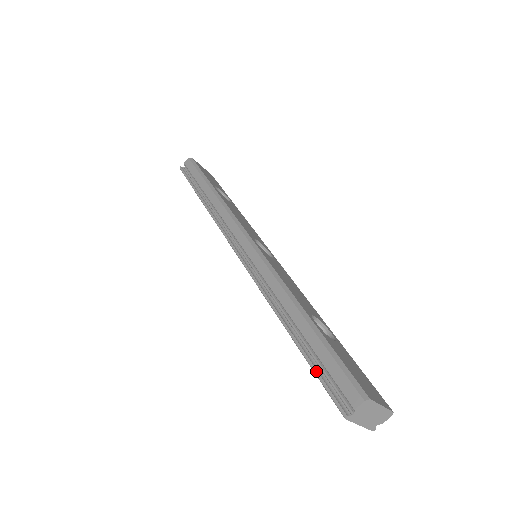
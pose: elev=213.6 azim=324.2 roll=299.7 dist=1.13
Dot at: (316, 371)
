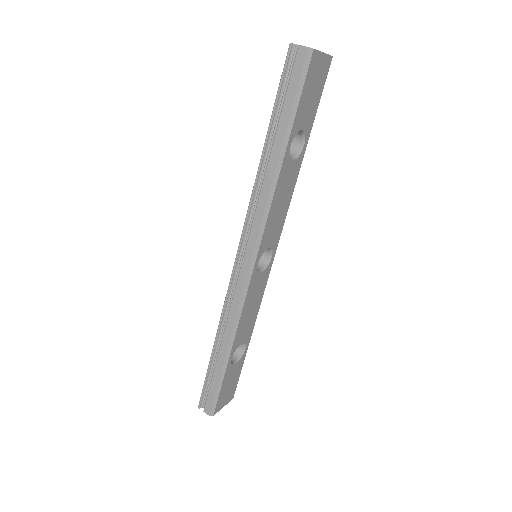
Dot at: (205, 382)
